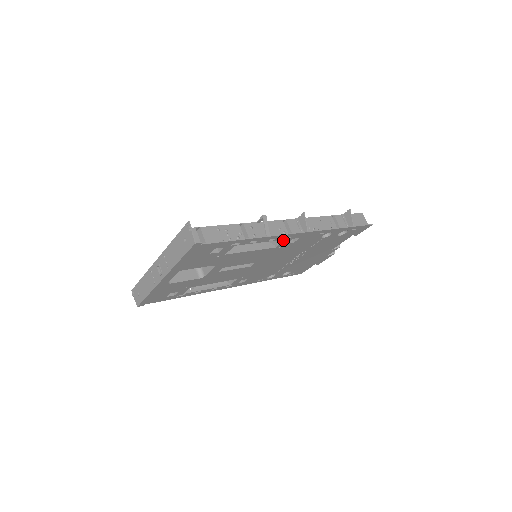
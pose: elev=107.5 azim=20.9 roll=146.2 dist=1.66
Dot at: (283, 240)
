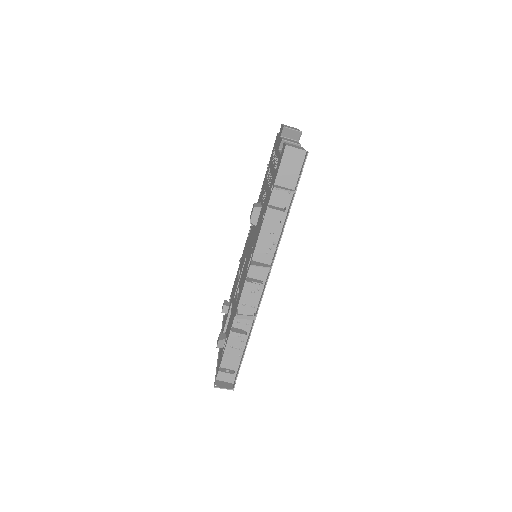
Dot at: occluded
